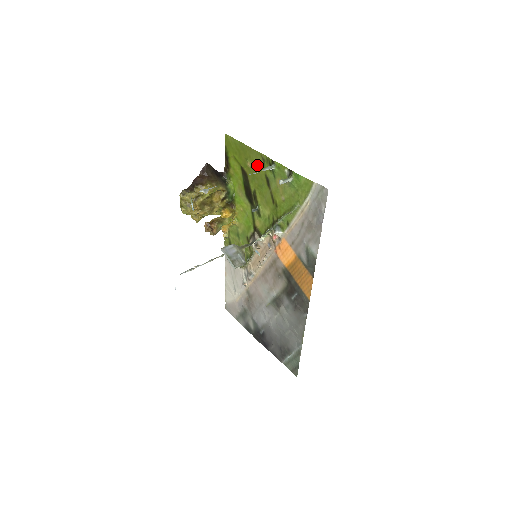
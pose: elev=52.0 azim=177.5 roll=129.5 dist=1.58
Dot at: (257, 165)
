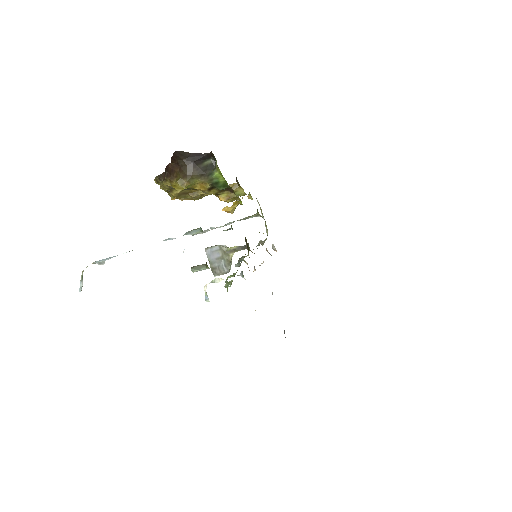
Dot at: occluded
